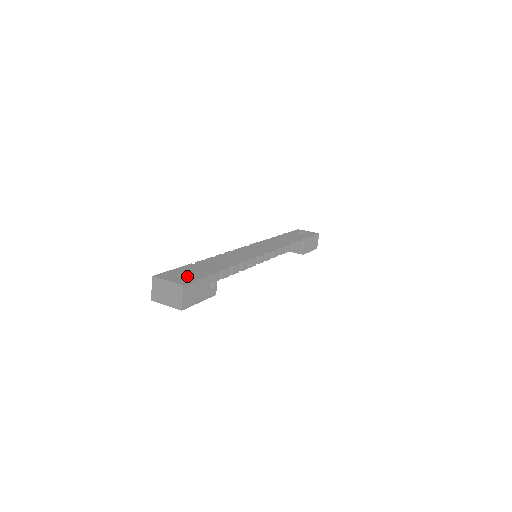
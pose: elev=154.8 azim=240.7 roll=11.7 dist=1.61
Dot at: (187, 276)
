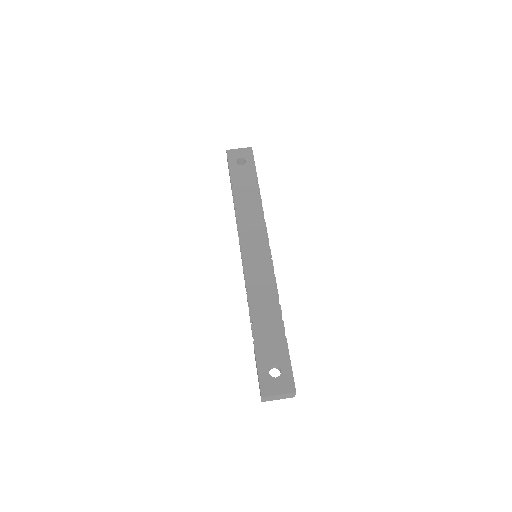
Dot at: (273, 366)
